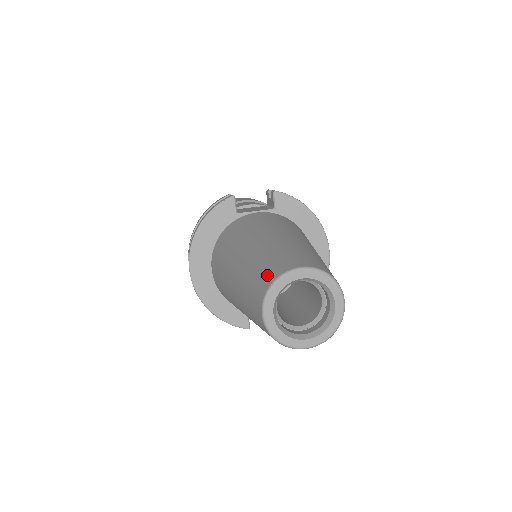
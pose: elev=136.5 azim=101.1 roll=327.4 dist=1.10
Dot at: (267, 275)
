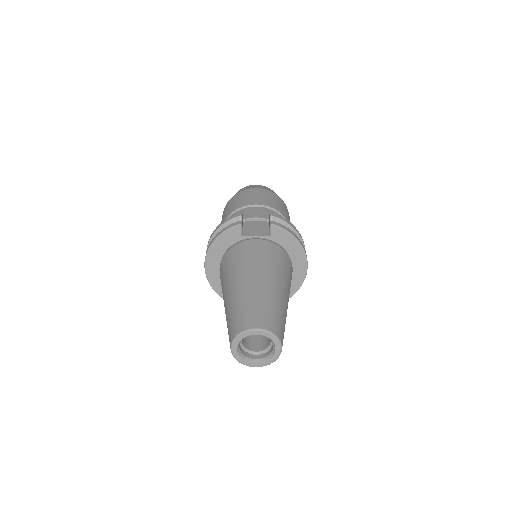
Dot at: (238, 324)
